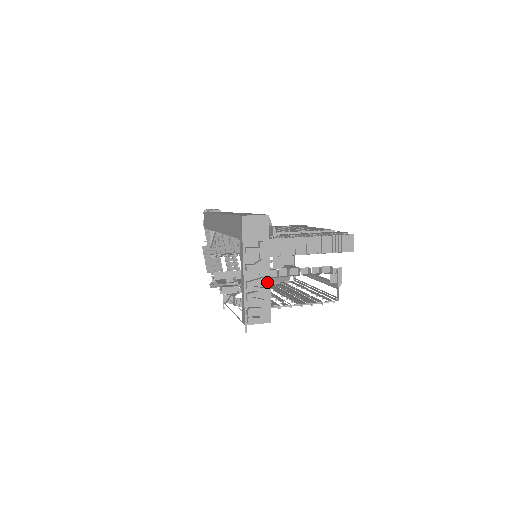
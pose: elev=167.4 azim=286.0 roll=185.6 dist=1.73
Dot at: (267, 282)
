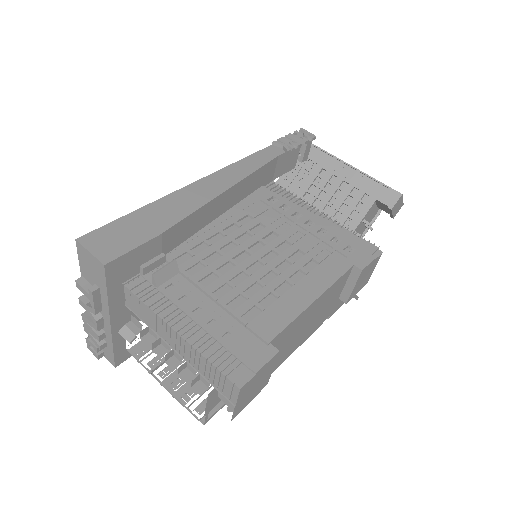
Dot at: (109, 331)
